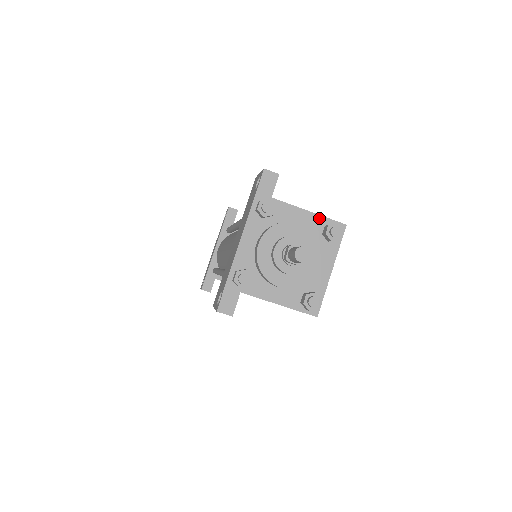
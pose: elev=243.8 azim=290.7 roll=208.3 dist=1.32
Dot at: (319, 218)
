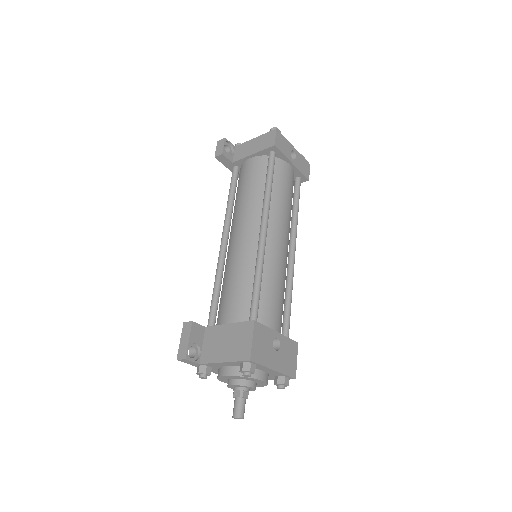
Dot at: (232, 363)
